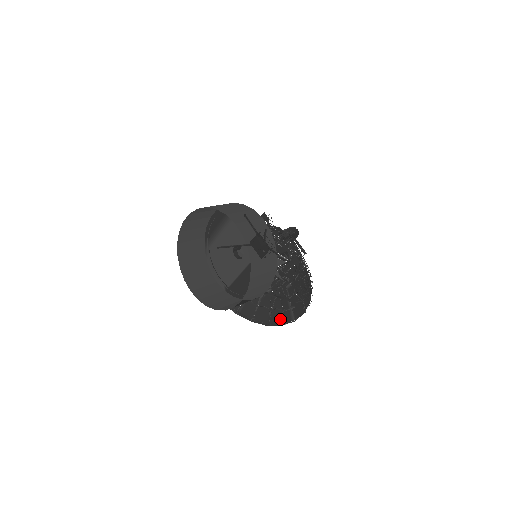
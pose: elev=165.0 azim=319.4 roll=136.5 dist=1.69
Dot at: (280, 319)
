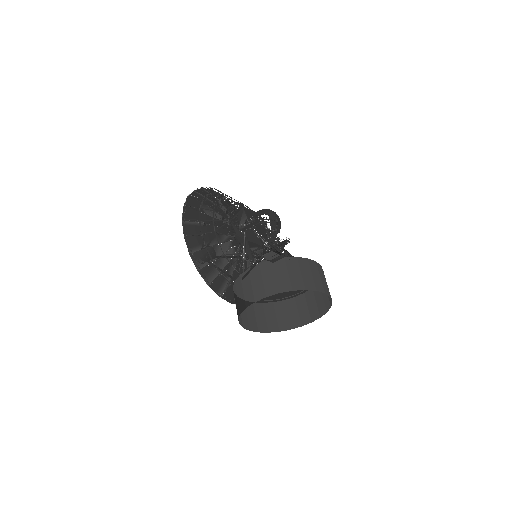
Dot at: occluded
